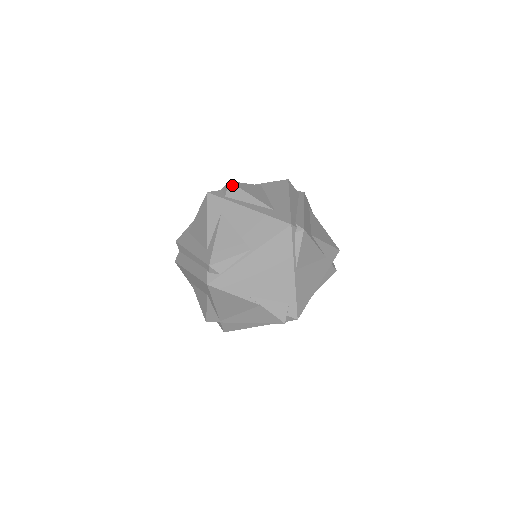
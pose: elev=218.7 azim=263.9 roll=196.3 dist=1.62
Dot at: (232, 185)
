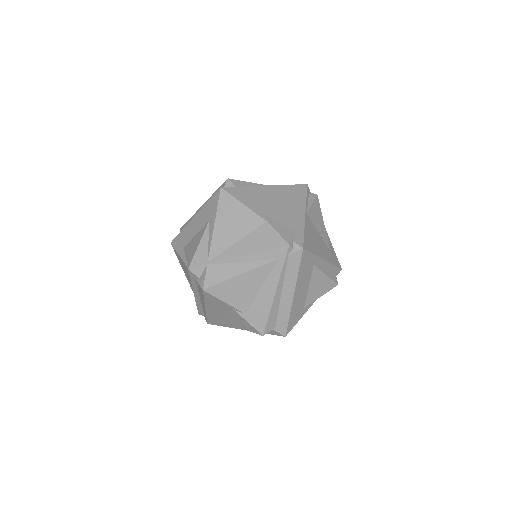
Dot at: occluded
